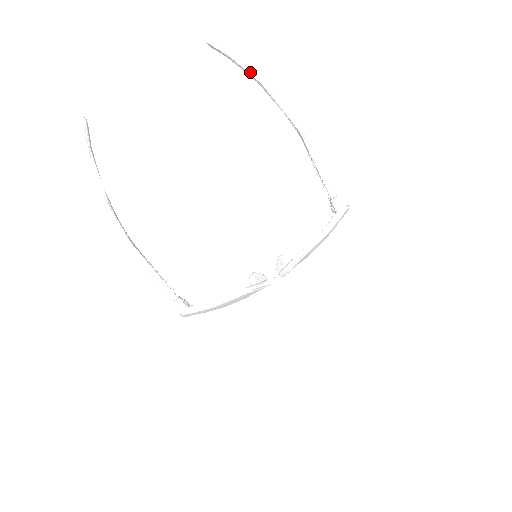
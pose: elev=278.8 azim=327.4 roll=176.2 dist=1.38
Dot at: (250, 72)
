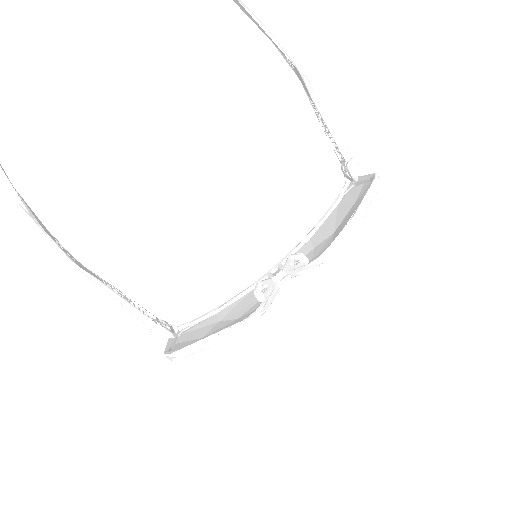
Dot at: out of frame
